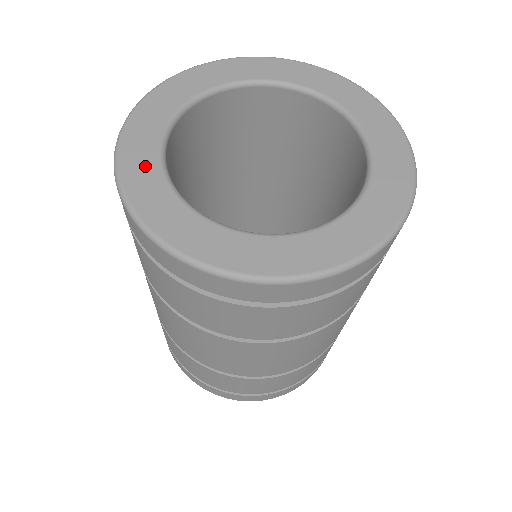
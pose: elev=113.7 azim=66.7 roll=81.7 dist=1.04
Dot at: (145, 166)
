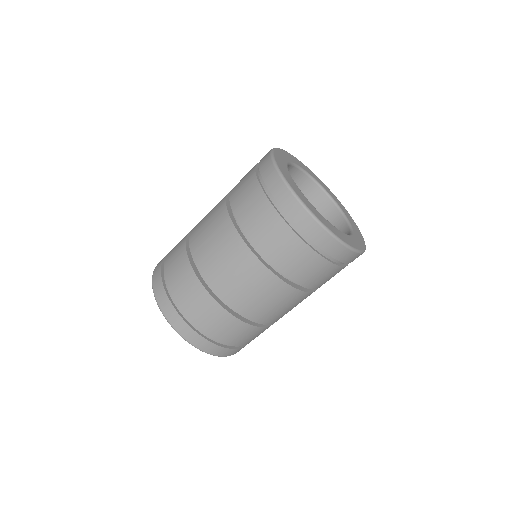
Dot at: (283, 157)
